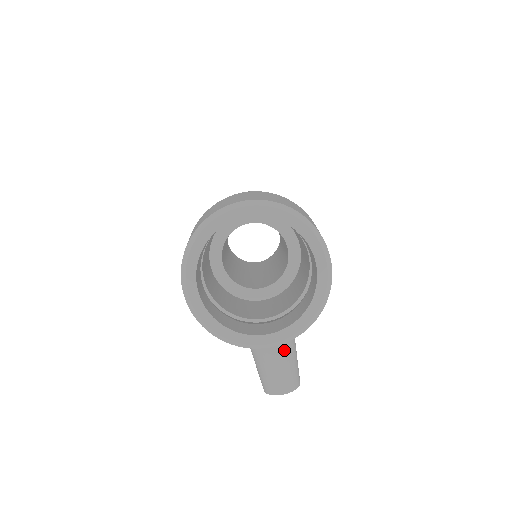
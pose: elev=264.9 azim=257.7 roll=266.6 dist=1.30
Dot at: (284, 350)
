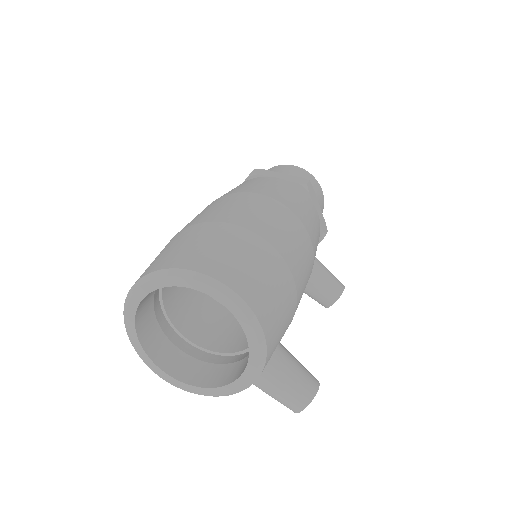
Dot at: (271, 377)
